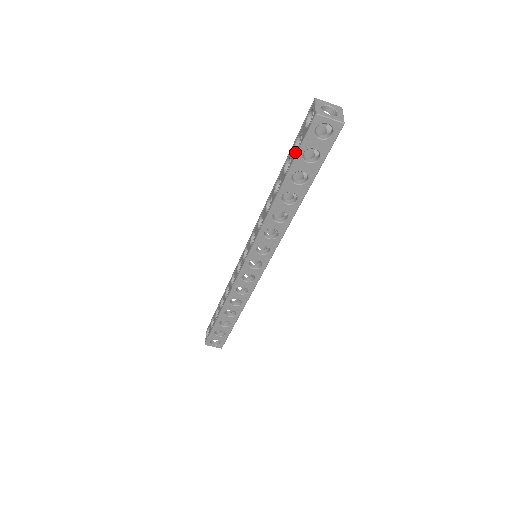
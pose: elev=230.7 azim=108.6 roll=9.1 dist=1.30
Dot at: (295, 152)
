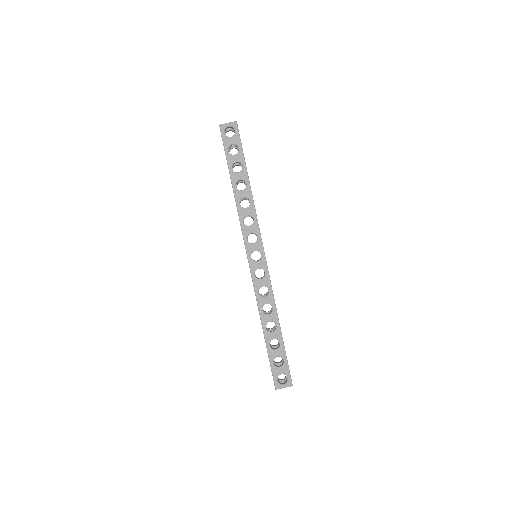
Dot at: occluded
